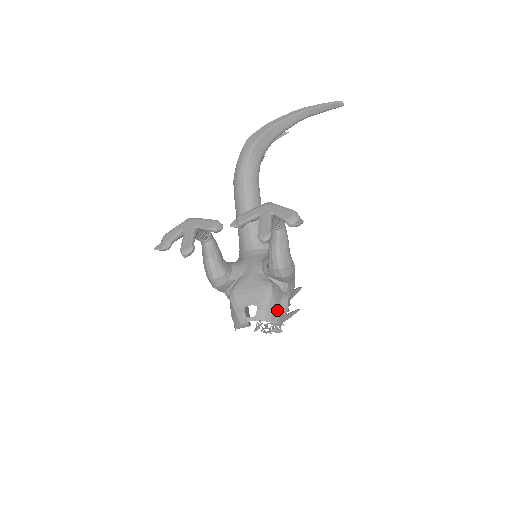
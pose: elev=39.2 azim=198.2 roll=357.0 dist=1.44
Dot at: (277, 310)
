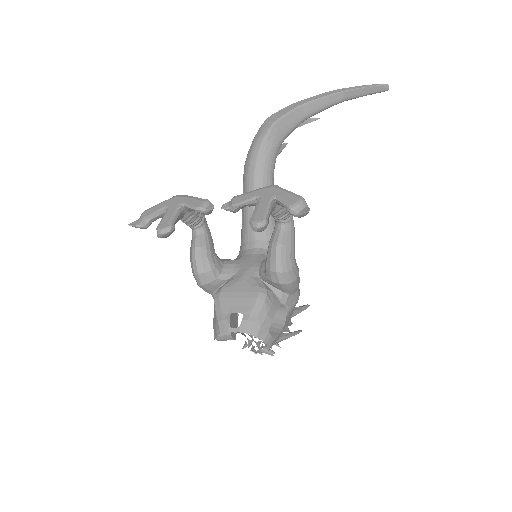
Dot at: (268, 324)
